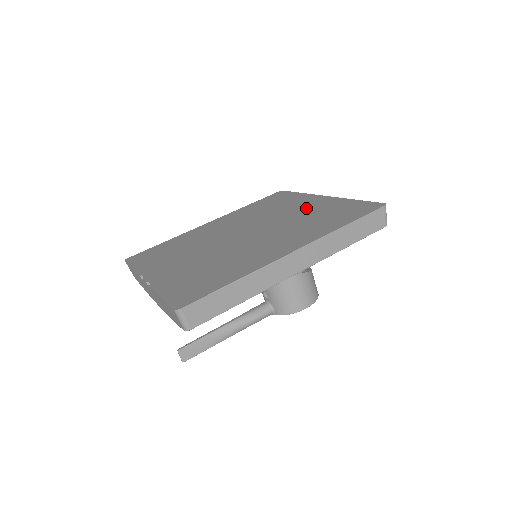
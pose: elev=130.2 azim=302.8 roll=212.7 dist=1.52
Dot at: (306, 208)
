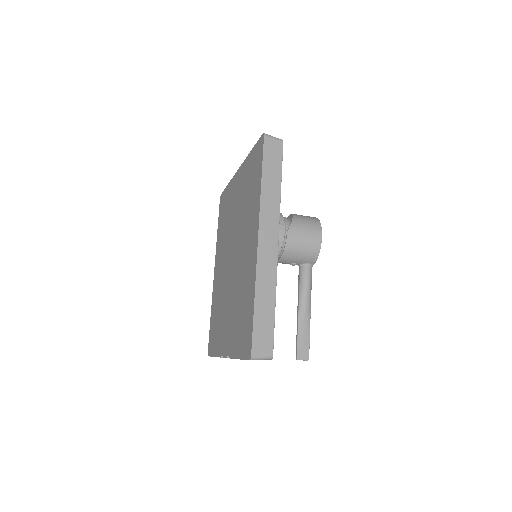
Dot at: (238, 194)
